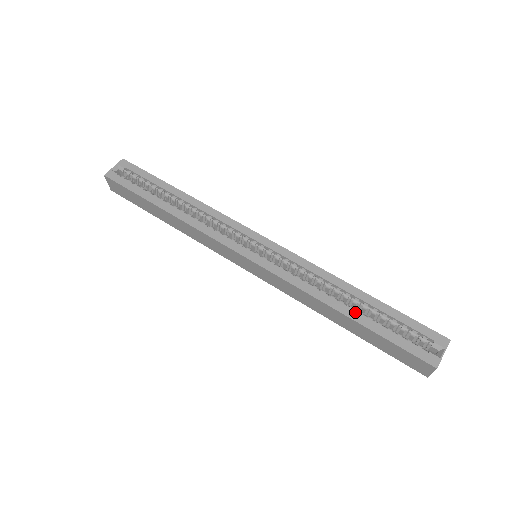
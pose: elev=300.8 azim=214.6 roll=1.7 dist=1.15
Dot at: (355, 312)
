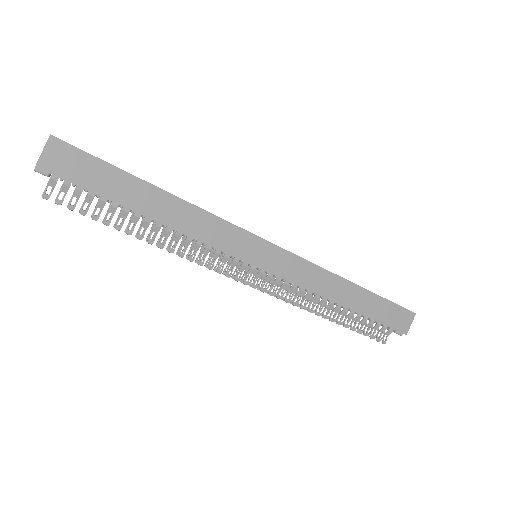
Dot at: occluded
